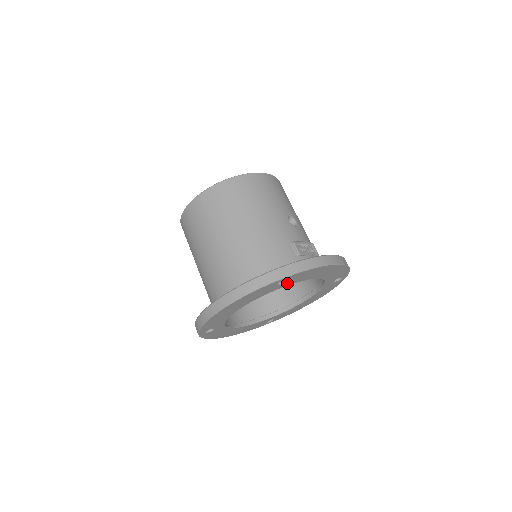
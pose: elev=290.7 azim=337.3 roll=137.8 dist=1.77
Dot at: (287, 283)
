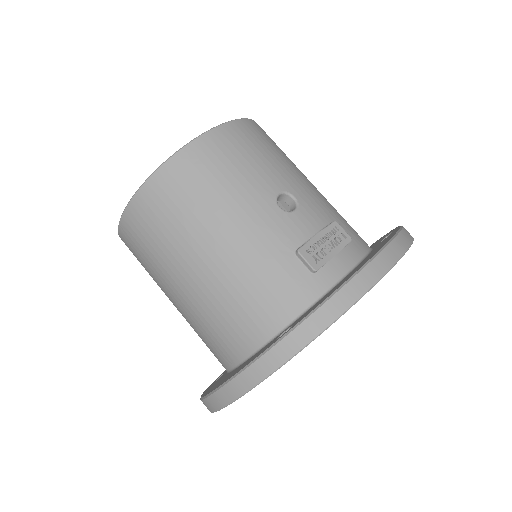
Dot at: occluded
